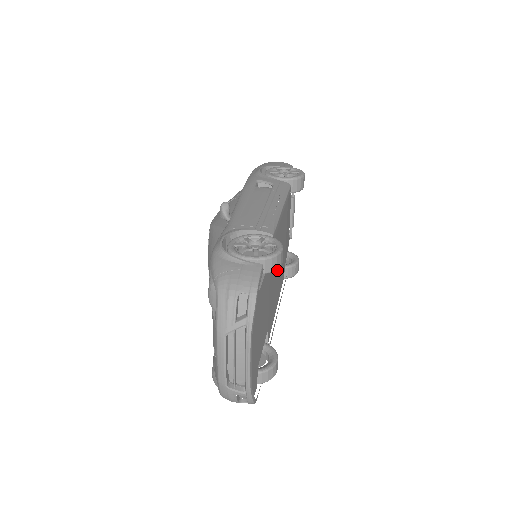
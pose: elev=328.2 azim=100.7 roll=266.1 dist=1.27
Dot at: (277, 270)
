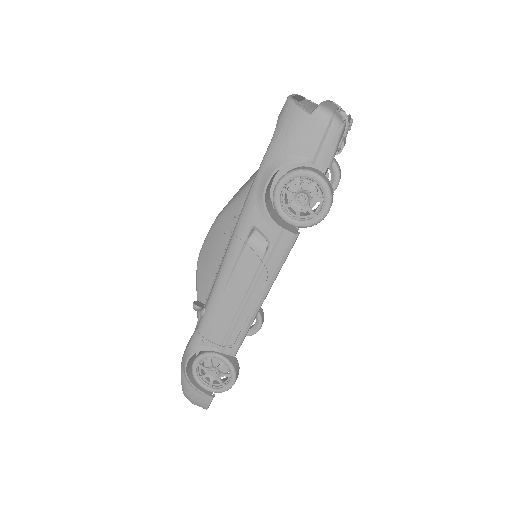
Dot at: occluded
